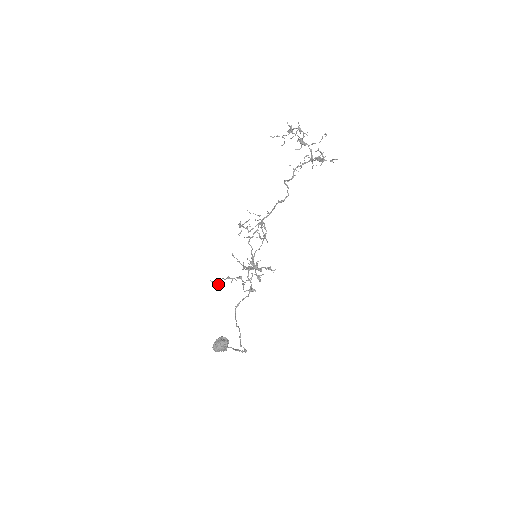
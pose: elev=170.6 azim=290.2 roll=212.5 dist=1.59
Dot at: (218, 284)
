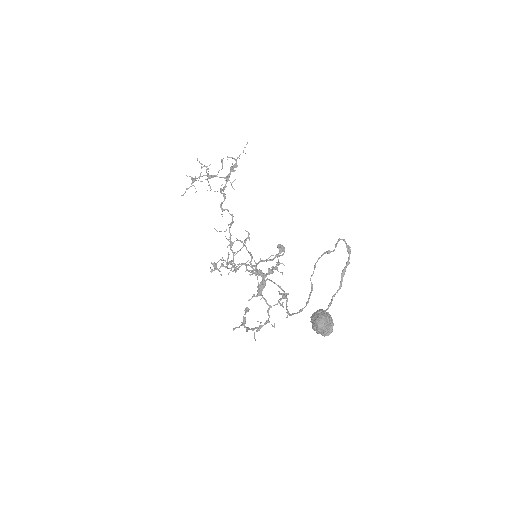
Dot at: (247, 308)
